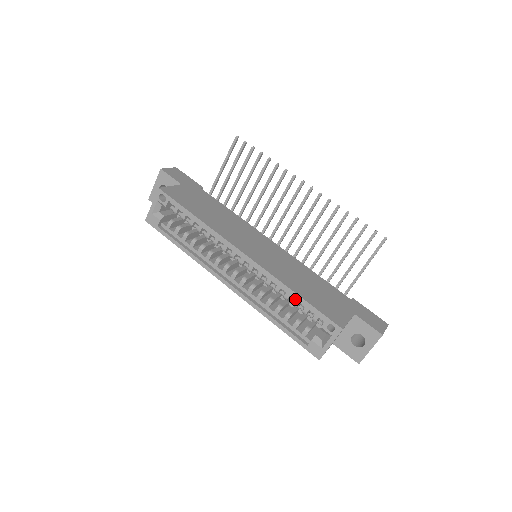
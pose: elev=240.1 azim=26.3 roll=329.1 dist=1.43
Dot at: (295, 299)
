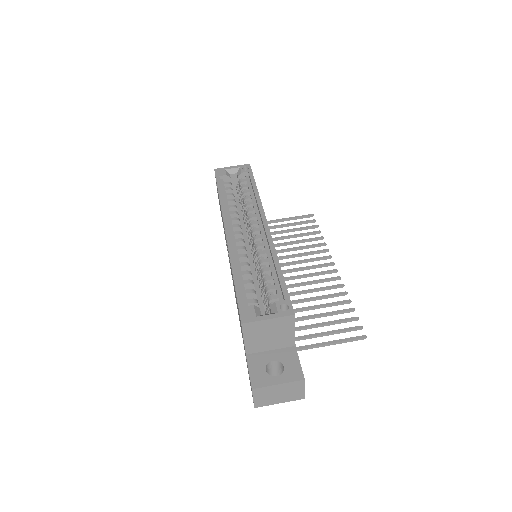
Dot at: (272, 275)
